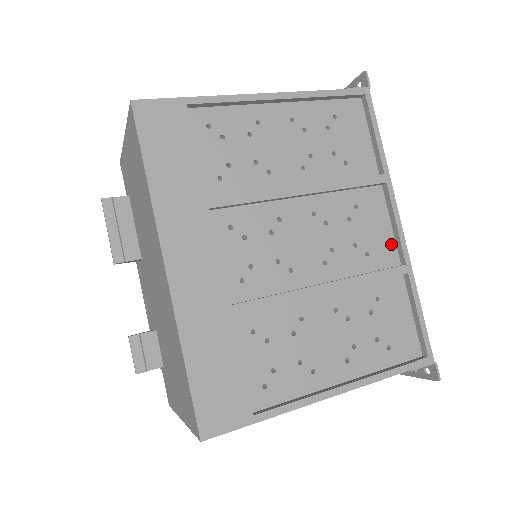
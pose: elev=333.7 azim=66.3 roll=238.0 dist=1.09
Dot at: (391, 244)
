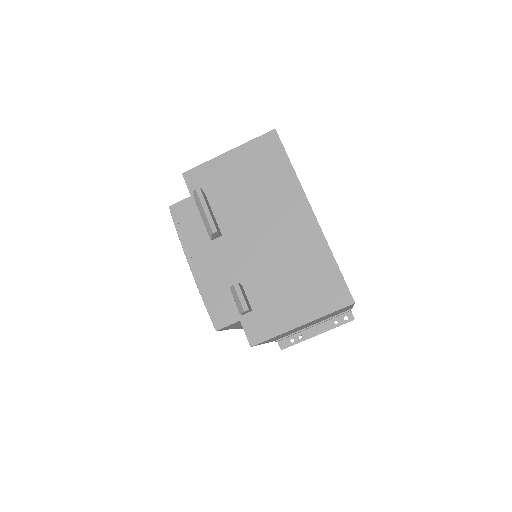
Dot at: occluded
